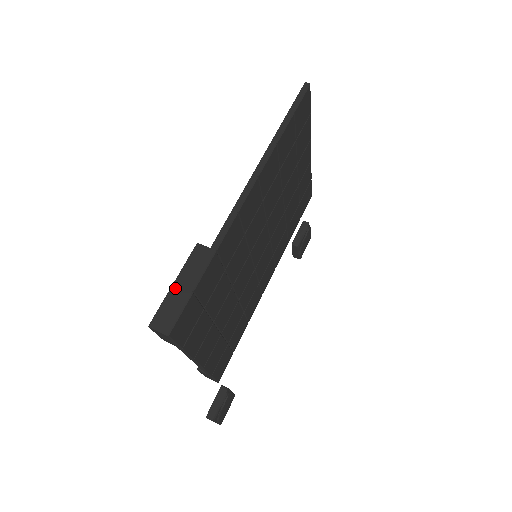
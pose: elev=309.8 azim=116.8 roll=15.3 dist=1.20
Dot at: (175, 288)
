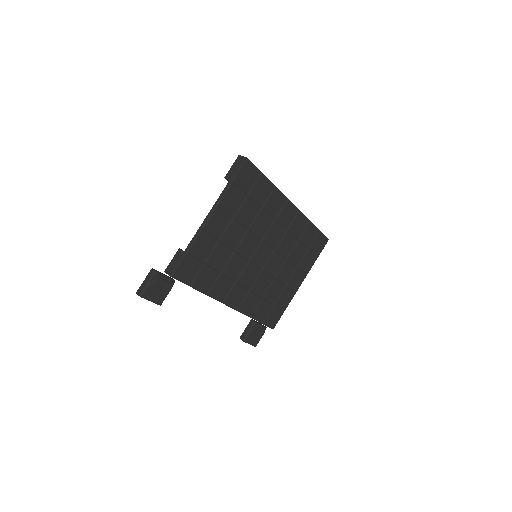
Dot at: occluded
